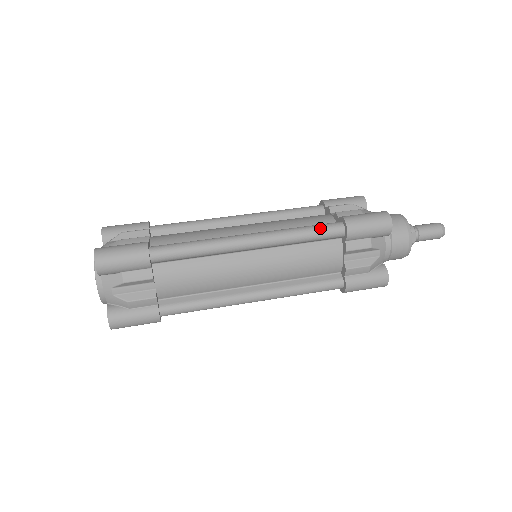
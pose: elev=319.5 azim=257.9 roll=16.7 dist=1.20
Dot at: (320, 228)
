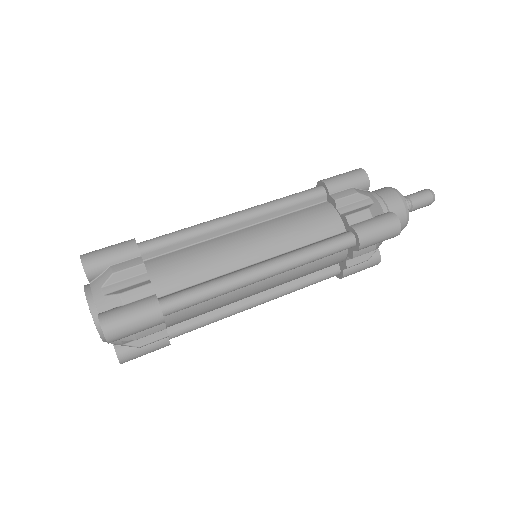
Dot at: (333, 247)
